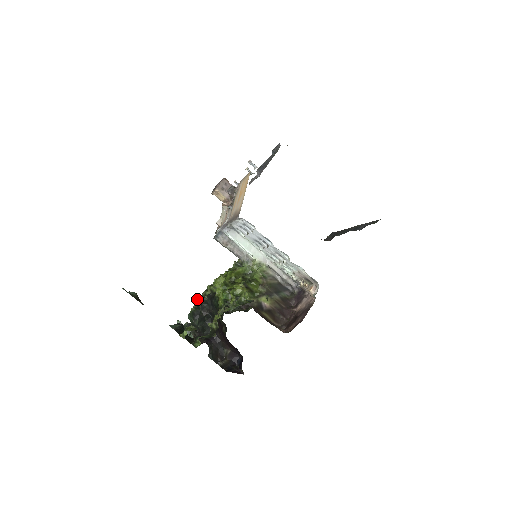
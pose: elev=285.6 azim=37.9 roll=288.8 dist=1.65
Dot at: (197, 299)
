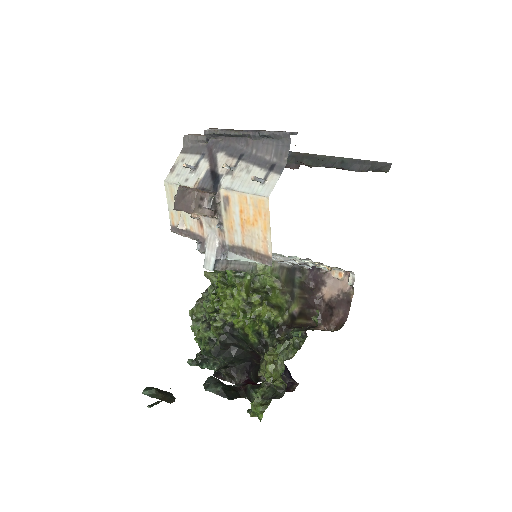
Dot at: (202, 331)
